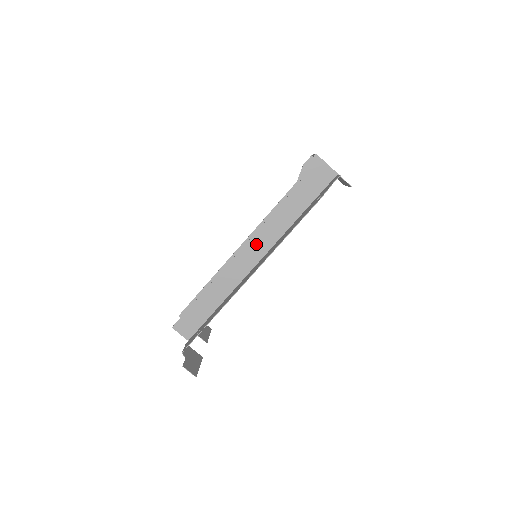
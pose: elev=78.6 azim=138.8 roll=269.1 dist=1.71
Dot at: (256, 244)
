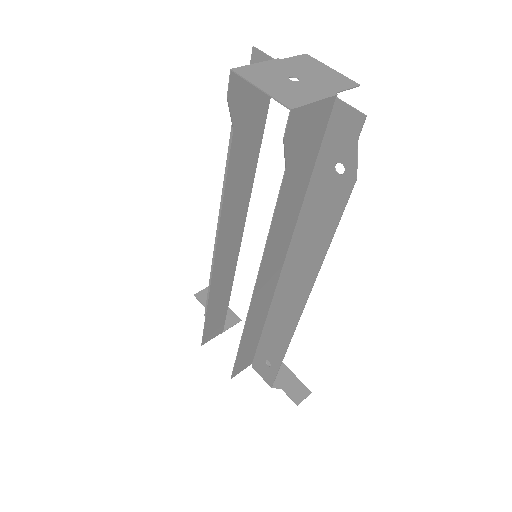
Dot at: (268, 269)
